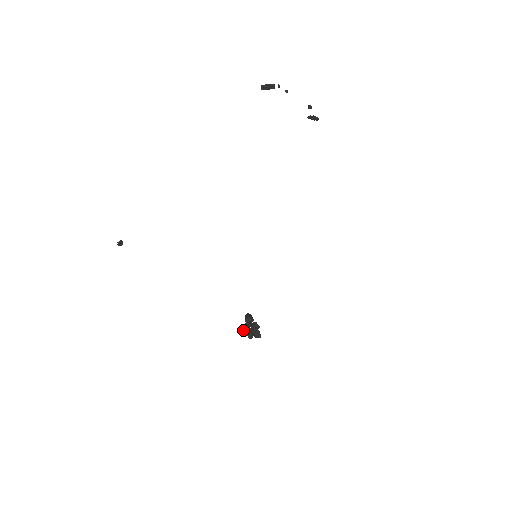
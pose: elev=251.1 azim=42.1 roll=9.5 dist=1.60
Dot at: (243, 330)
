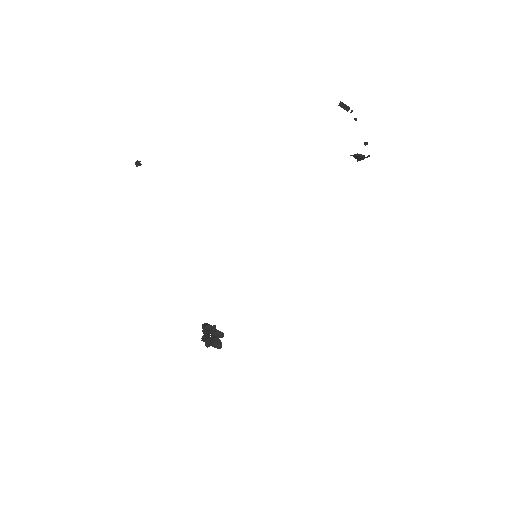
Dot at: (204, 333)
